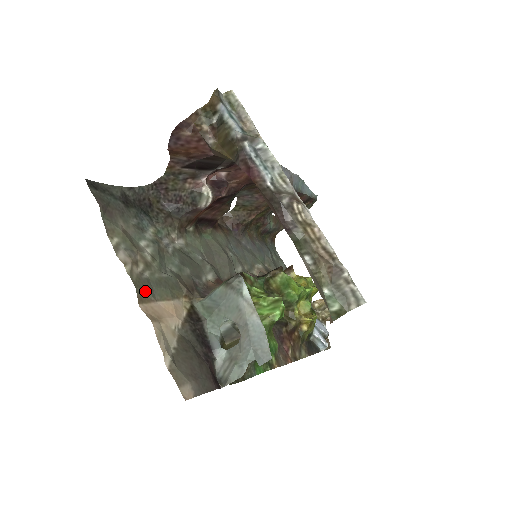
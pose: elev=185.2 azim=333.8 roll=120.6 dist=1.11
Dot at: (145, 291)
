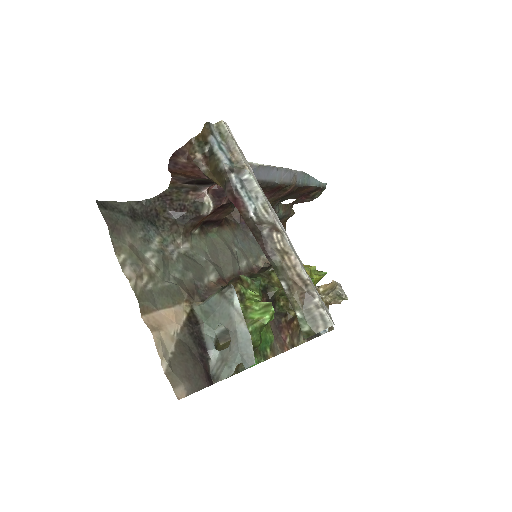
Dot at: (147, 303)
